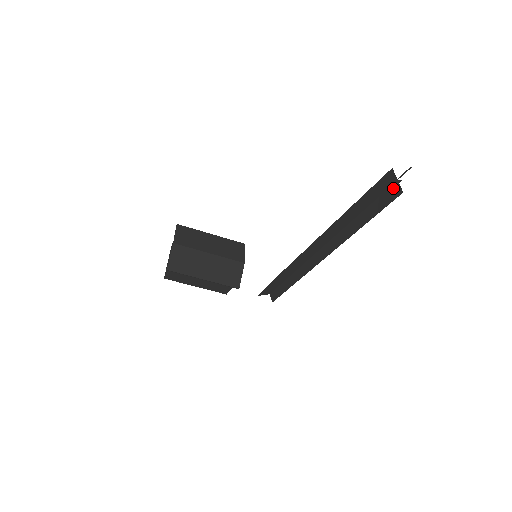
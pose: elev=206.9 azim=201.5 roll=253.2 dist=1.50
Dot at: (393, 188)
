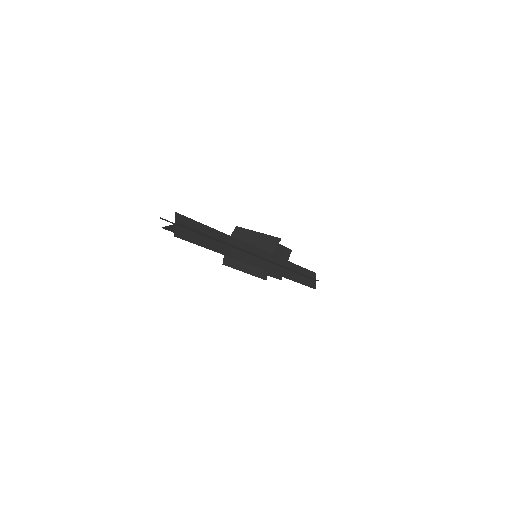
Dot at: (180, 229)
